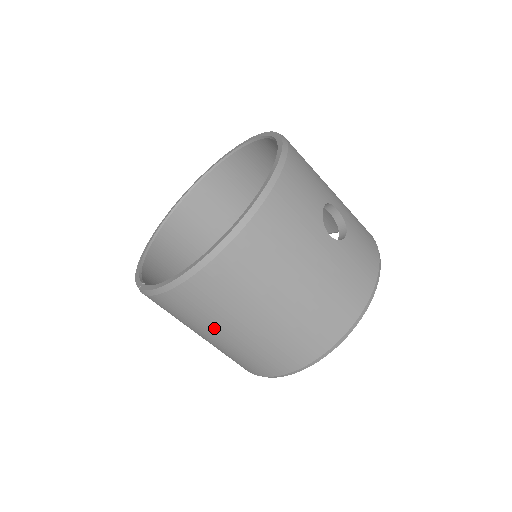
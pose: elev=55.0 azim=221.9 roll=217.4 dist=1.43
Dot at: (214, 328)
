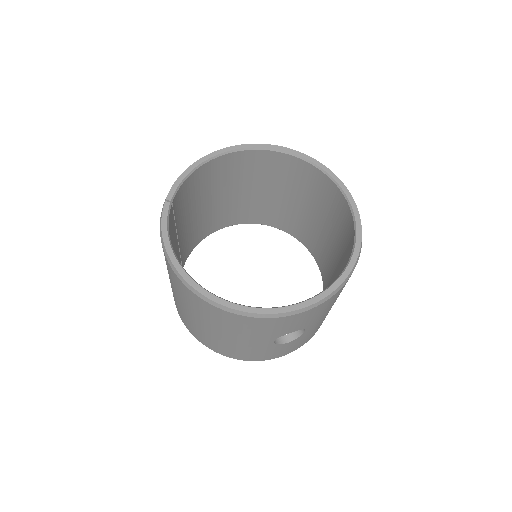
Dot at: occluded
